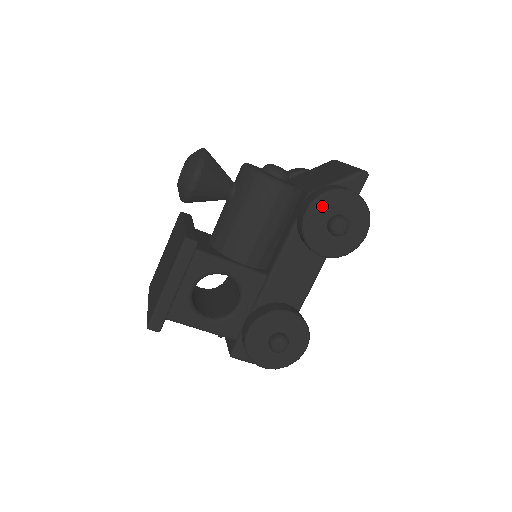
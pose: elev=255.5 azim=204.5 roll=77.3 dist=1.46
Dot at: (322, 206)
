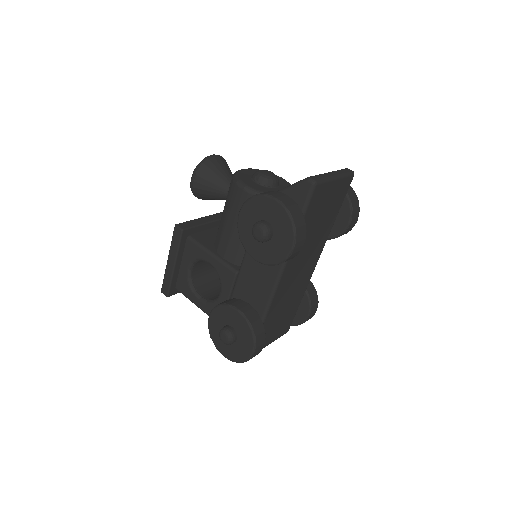
Dot at: (250, 210)
